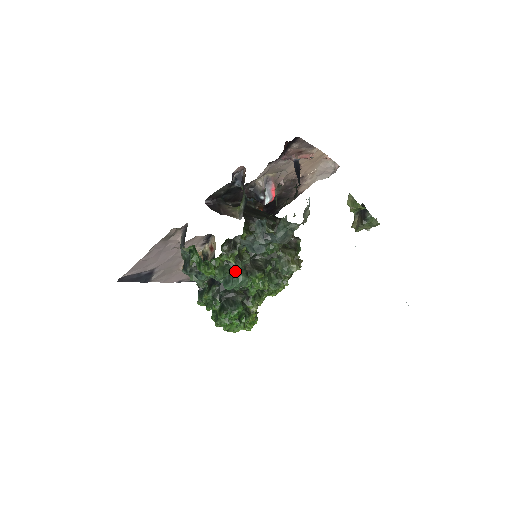
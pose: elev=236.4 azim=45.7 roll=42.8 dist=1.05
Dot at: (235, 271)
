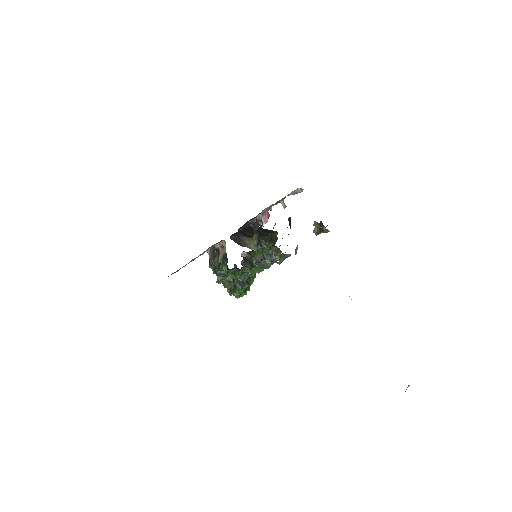
Dot at: occluded
